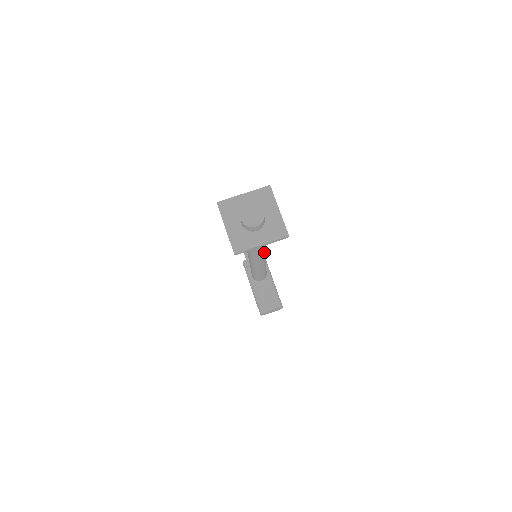
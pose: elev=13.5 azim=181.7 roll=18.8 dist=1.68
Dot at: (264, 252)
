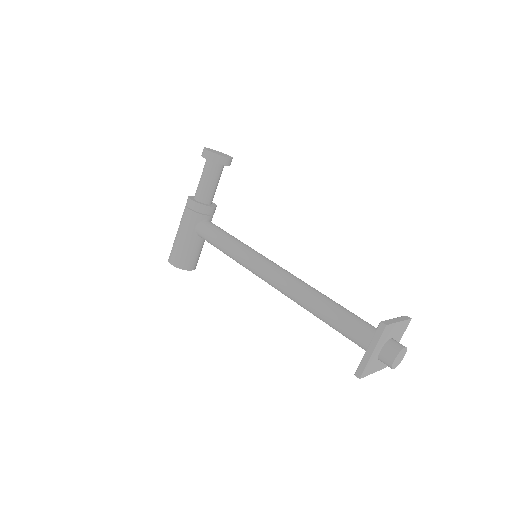
Dot at: occluded
